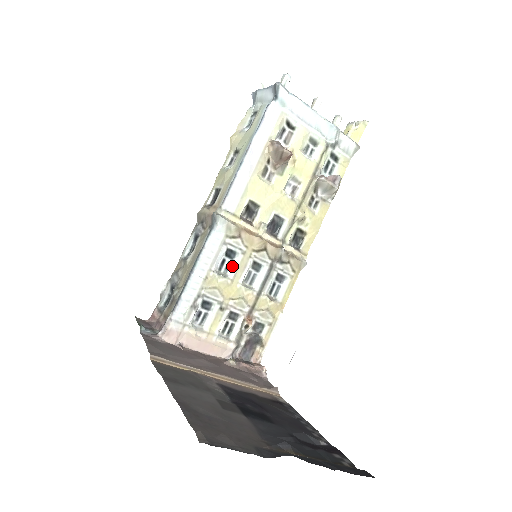
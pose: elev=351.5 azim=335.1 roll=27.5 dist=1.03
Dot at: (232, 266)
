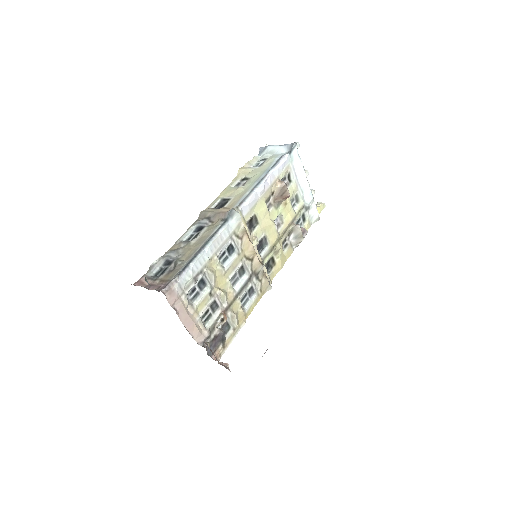
Dot at: (228, 261)
